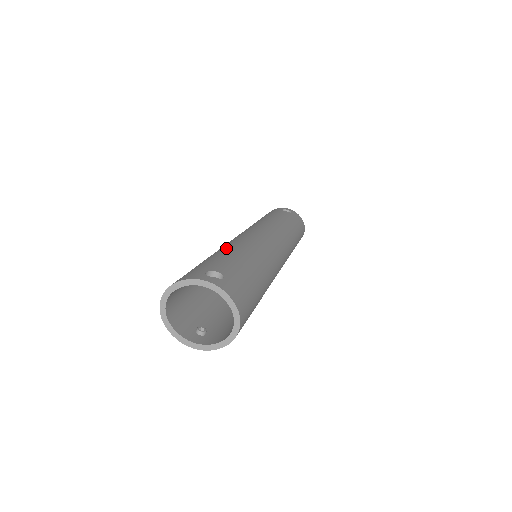
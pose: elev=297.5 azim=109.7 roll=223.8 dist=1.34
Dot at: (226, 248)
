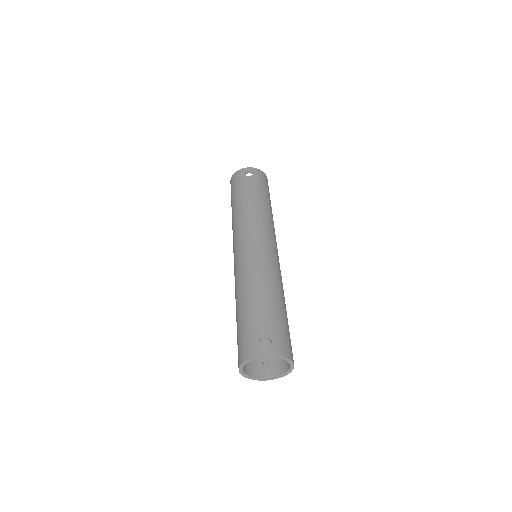
Dot at: (247, 289)
